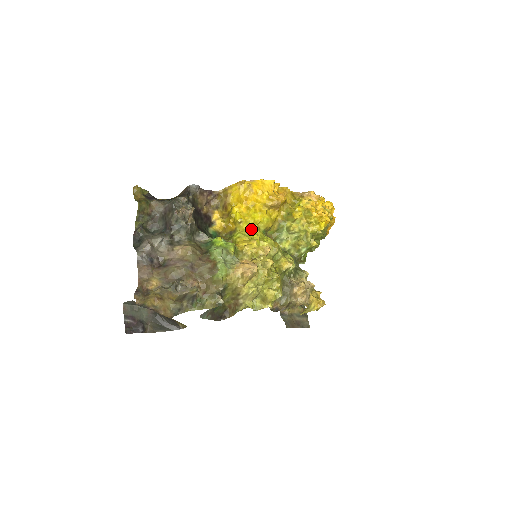
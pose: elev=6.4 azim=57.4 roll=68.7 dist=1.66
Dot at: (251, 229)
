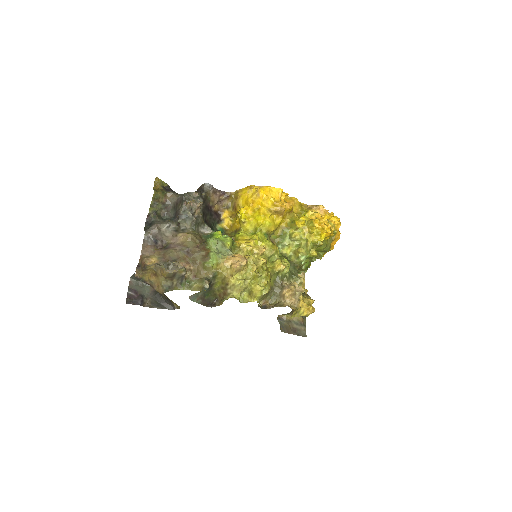
Dot at: (254, 230)
